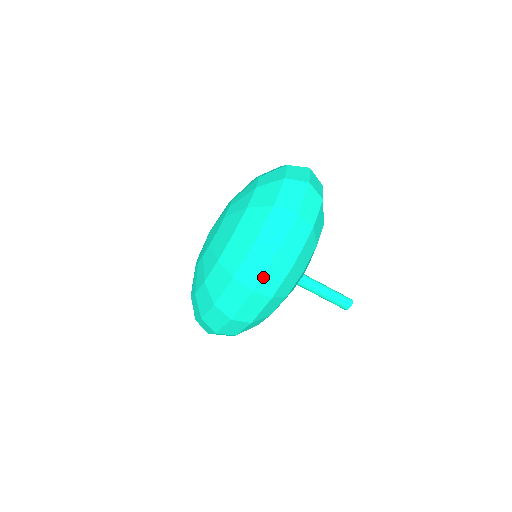
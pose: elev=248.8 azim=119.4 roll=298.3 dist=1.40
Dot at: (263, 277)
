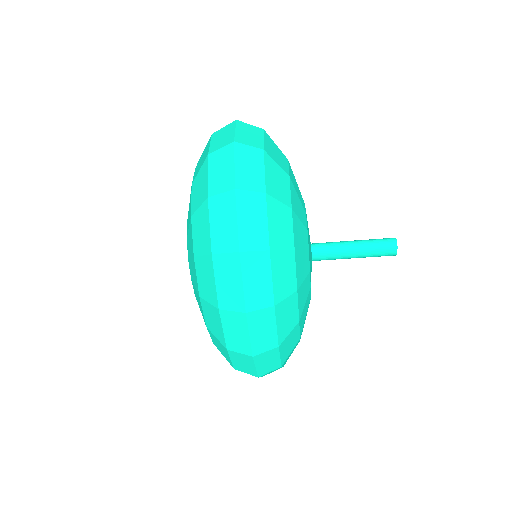
Dot at: (239, 228)
